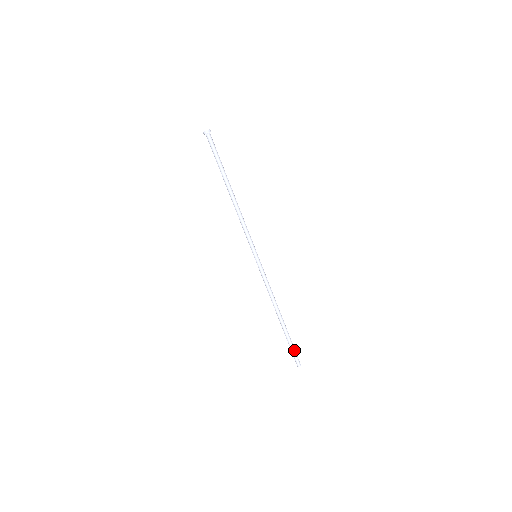
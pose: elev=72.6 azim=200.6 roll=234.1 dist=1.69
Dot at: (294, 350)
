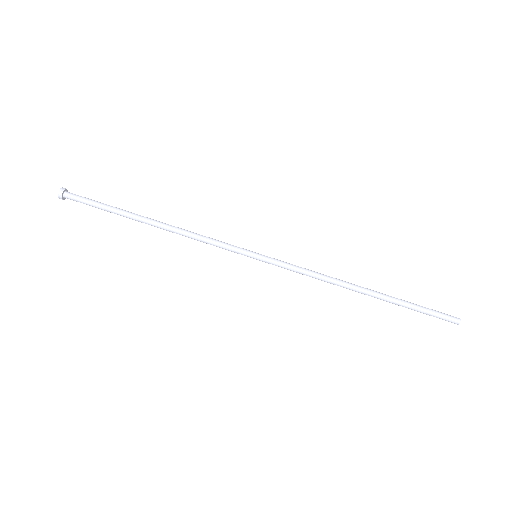
Dot at: (428, 309)
